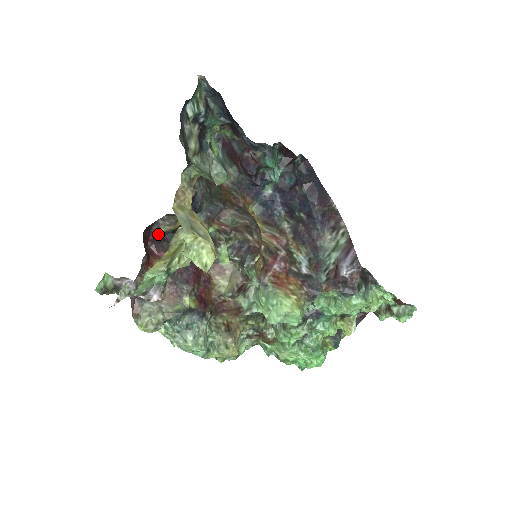
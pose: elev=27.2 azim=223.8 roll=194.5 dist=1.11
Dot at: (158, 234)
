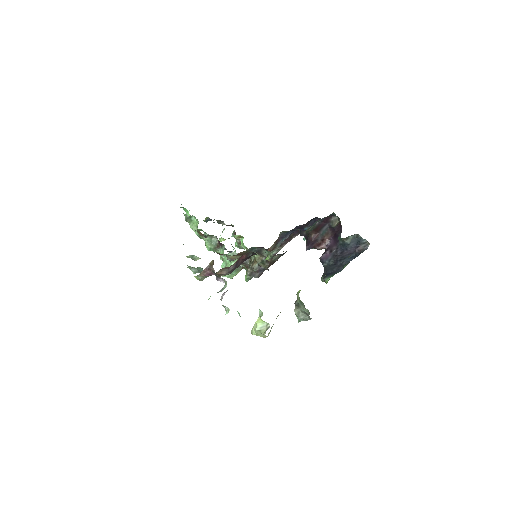
Dot at: occluded
